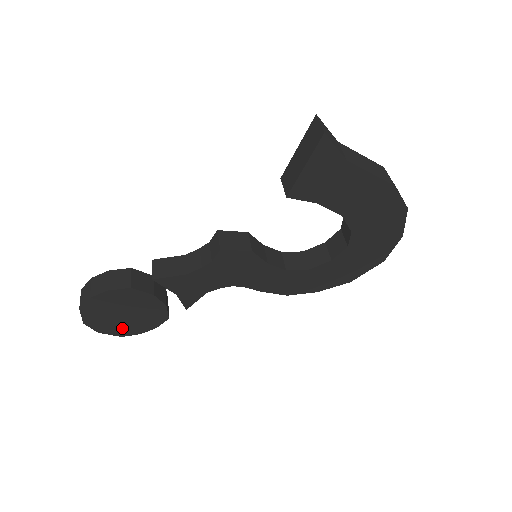
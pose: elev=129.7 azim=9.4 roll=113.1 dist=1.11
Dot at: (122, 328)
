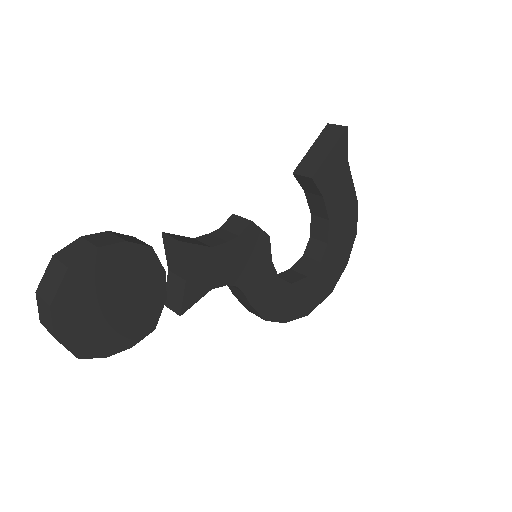
Dot at: (92, 336)
